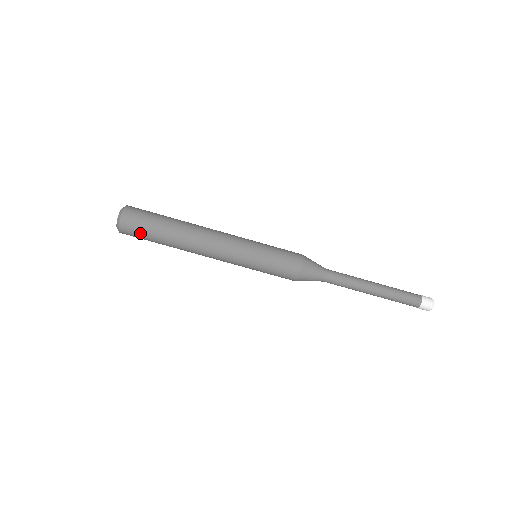
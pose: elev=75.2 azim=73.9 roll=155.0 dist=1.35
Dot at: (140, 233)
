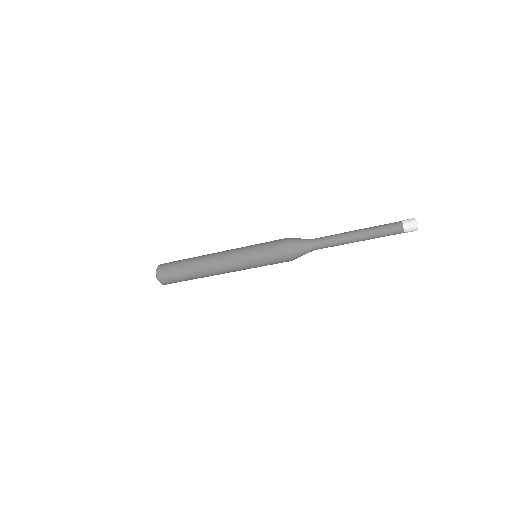
Dot at: (174, 280)
